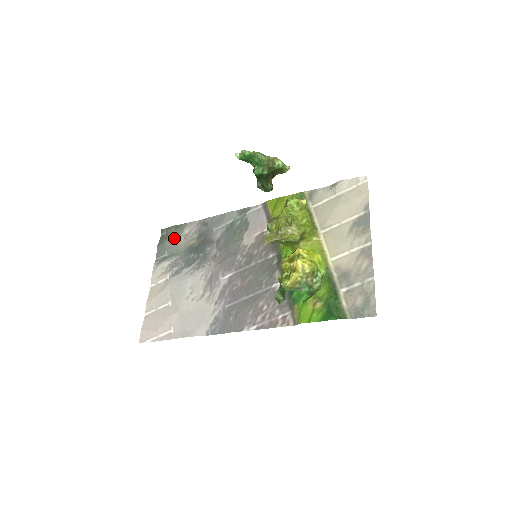
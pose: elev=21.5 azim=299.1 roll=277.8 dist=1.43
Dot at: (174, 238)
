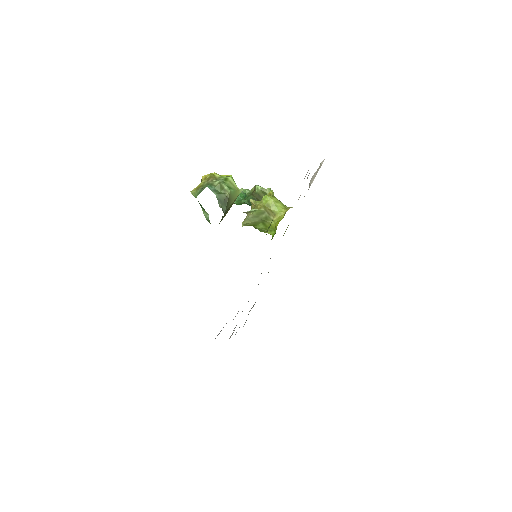
Dot at: occluded
